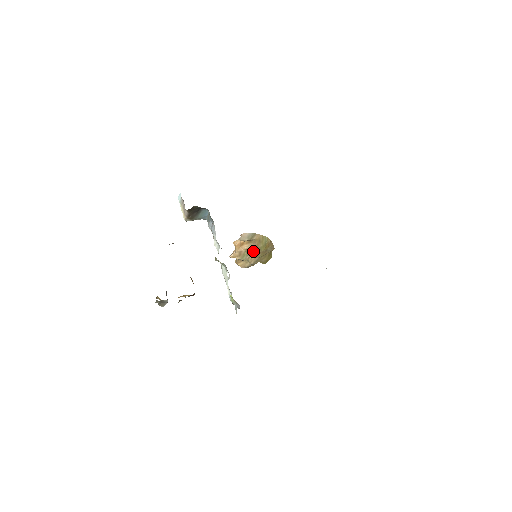
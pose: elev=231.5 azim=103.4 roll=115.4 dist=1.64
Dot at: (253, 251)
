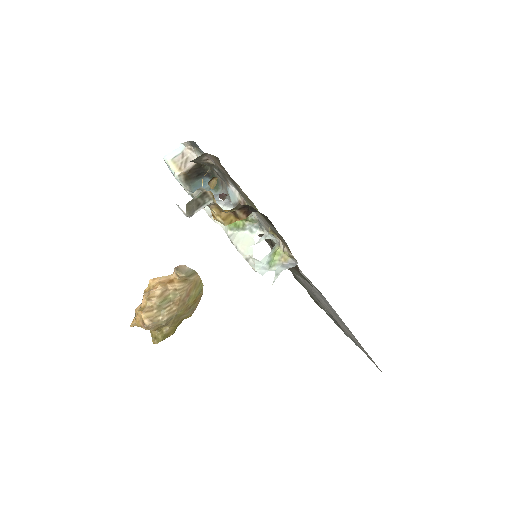
Dot at: (182, 296)
